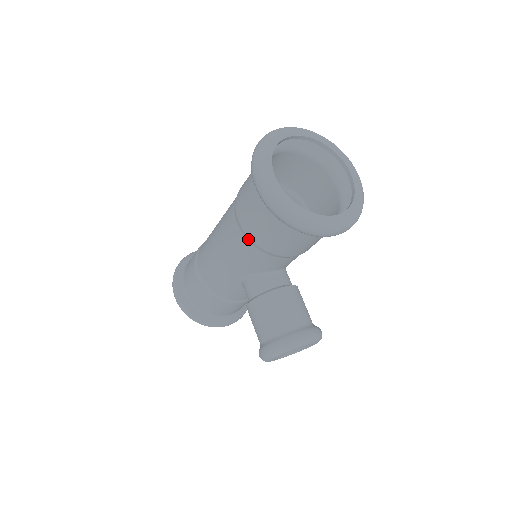
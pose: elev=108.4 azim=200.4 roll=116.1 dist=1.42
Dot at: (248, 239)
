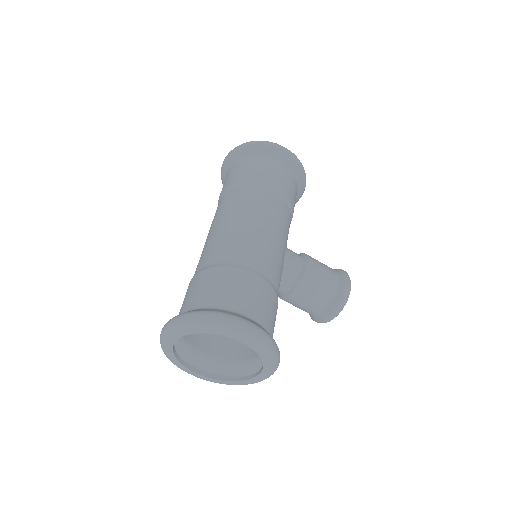
Dot at: occluded
